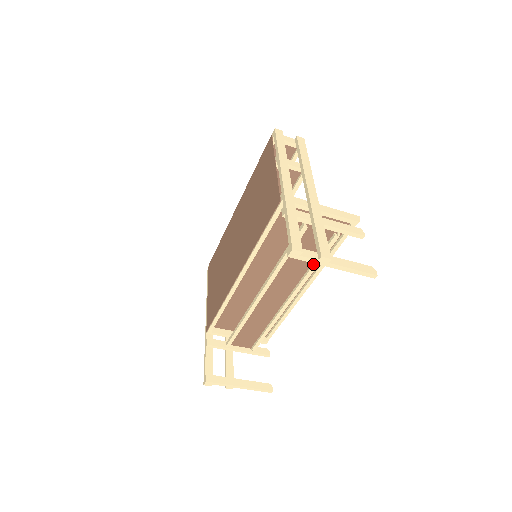
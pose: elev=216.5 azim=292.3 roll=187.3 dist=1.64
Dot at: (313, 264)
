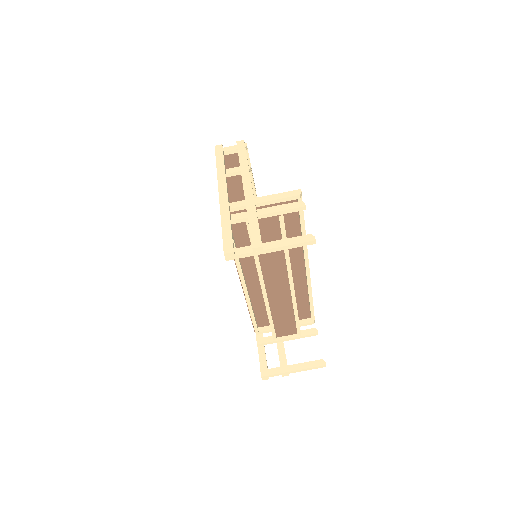
Dot at: occluded
